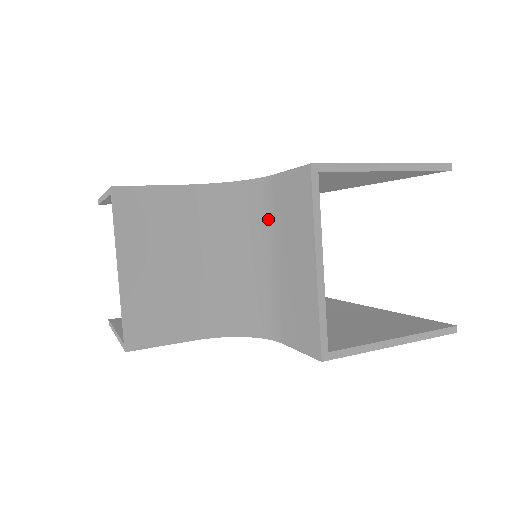
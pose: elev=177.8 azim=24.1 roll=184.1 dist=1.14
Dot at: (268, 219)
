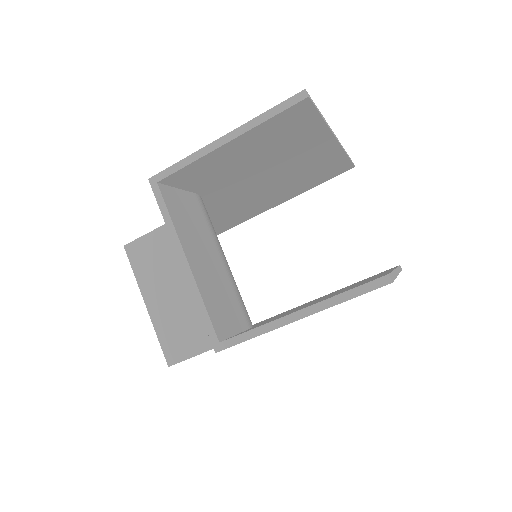
Dot at: occluded
